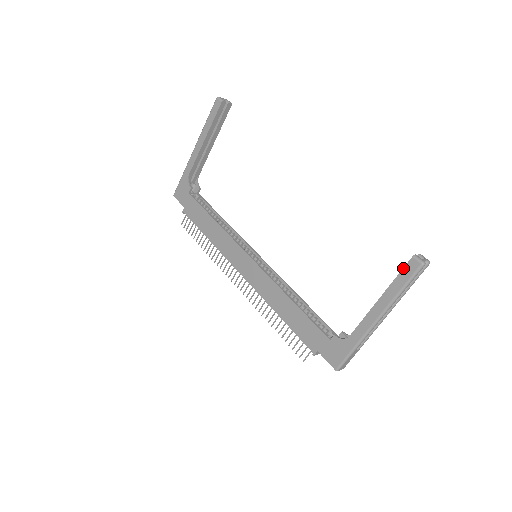
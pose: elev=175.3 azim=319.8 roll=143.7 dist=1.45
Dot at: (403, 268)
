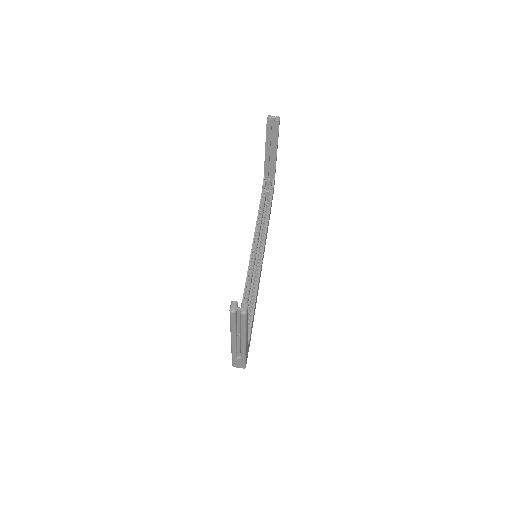
Dot at: occluded
